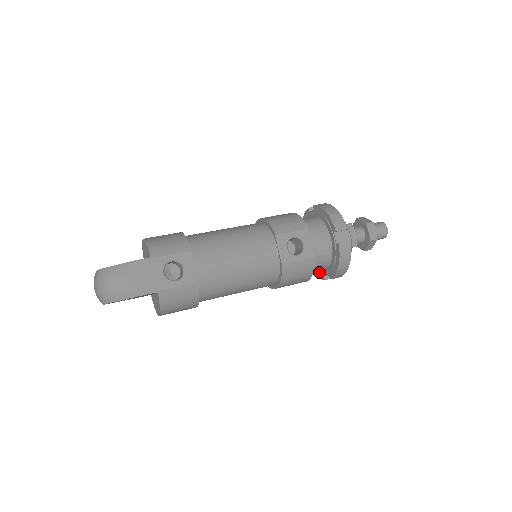
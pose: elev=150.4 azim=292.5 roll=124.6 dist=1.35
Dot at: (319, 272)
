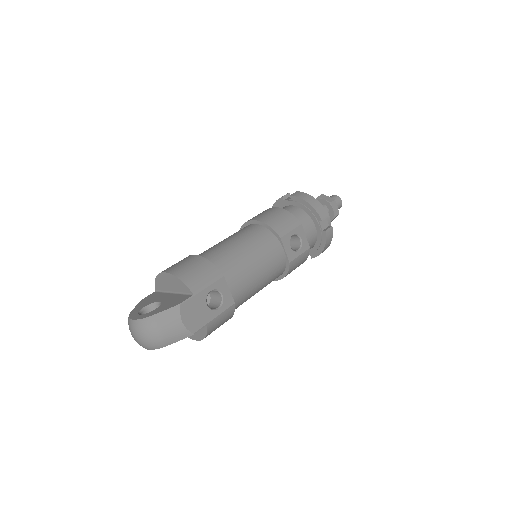
Dot at: occluded
